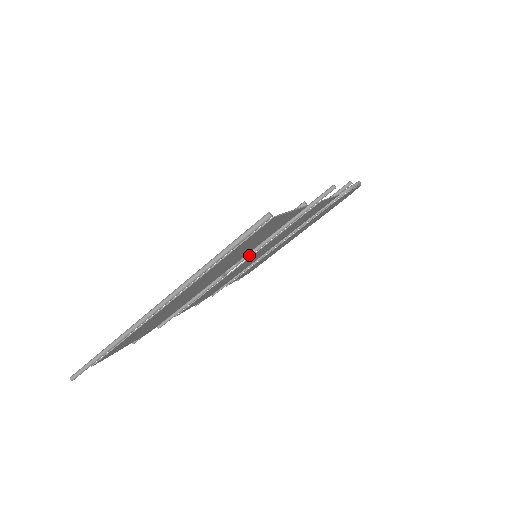
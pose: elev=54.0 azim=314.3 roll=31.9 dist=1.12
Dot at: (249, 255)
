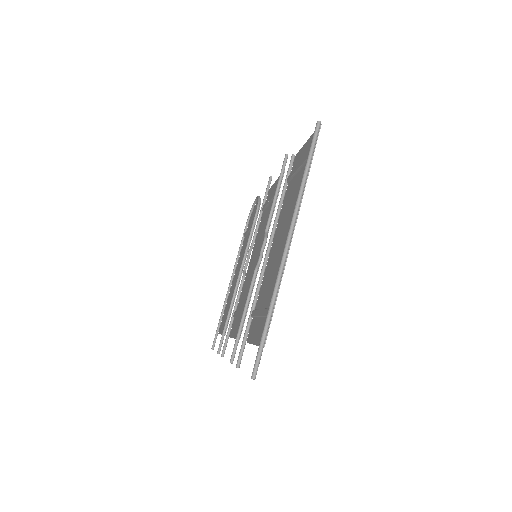
Dot at: (267, 236)
